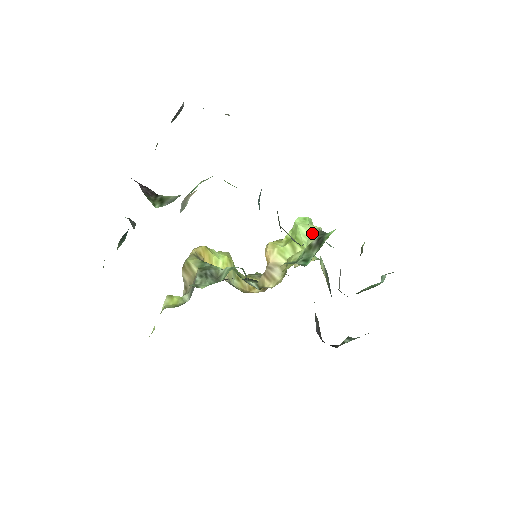
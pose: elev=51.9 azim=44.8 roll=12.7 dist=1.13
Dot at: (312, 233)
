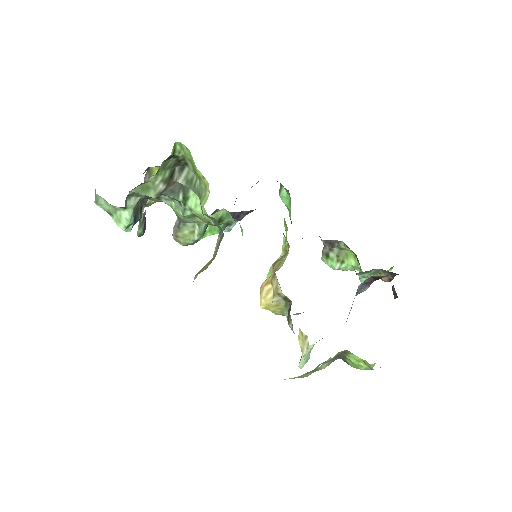
Dot at: occluded
